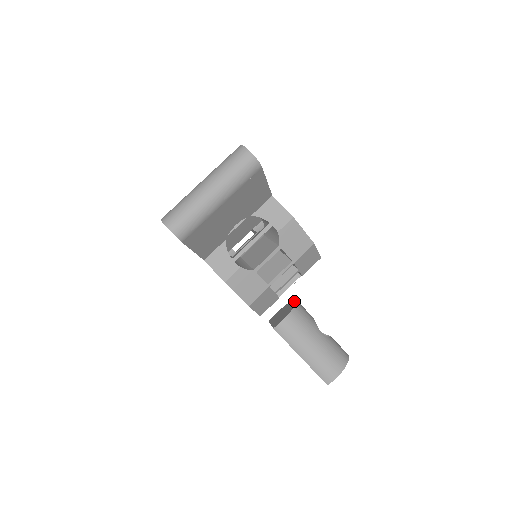
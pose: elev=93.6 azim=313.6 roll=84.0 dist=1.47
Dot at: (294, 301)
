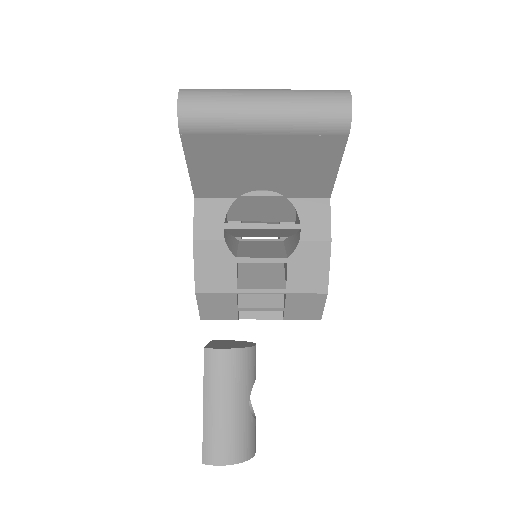
Dot at: (253, 343)
